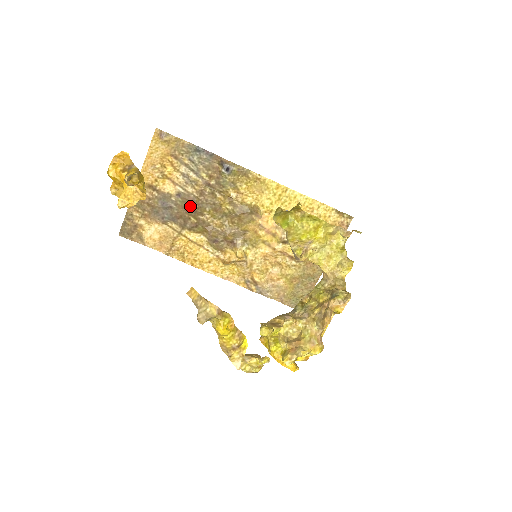
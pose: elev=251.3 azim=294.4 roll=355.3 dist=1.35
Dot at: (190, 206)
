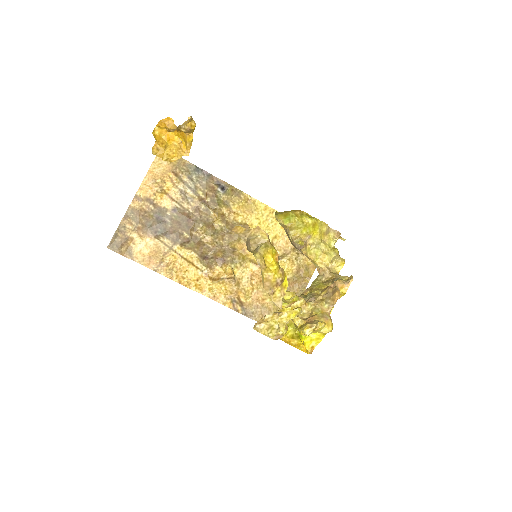
Dot at: (184, 221)
